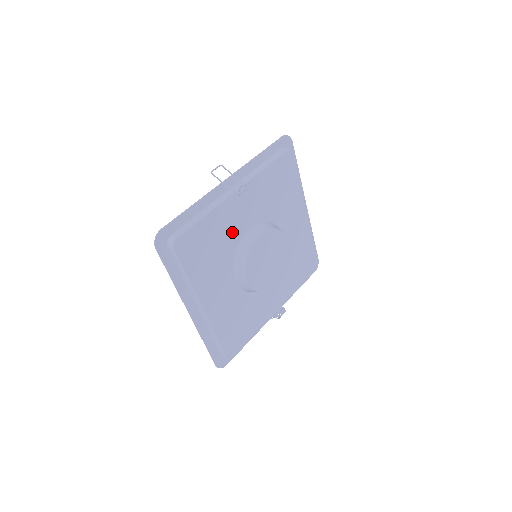
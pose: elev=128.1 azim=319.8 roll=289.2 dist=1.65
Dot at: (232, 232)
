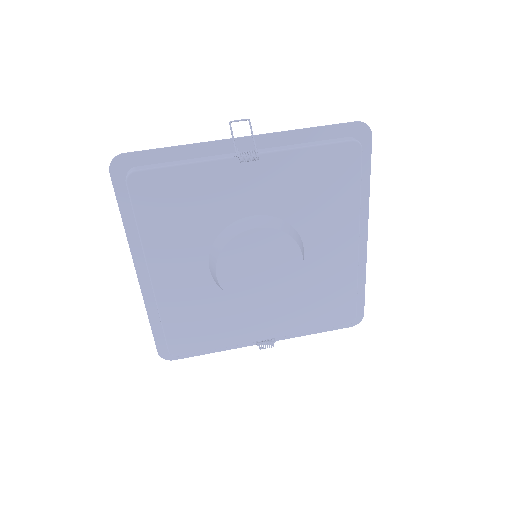
Dot at: (222, 206)
